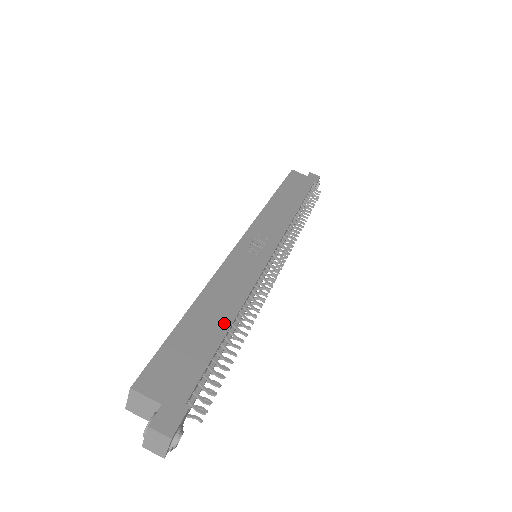
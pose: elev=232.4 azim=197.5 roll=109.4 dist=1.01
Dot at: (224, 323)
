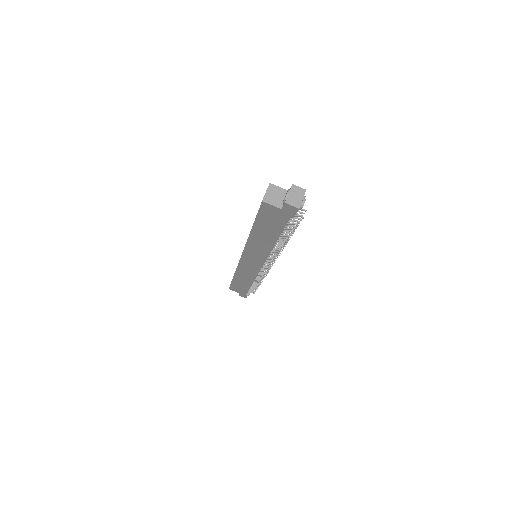
Dot at: occluded
